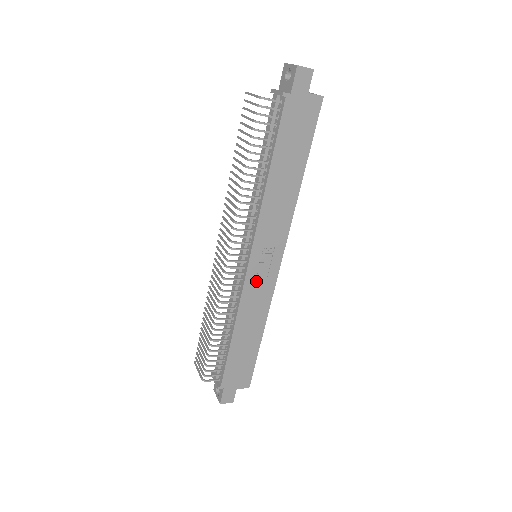
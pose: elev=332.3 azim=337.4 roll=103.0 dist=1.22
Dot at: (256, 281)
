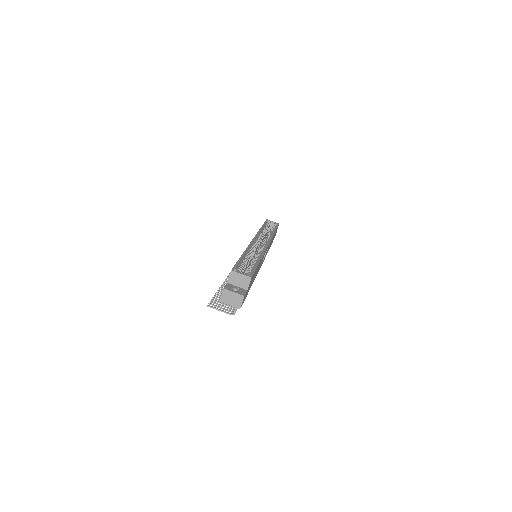
Dot at: (265, 255)
